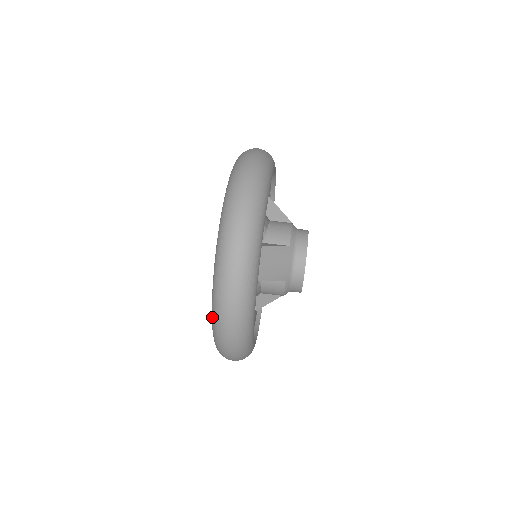
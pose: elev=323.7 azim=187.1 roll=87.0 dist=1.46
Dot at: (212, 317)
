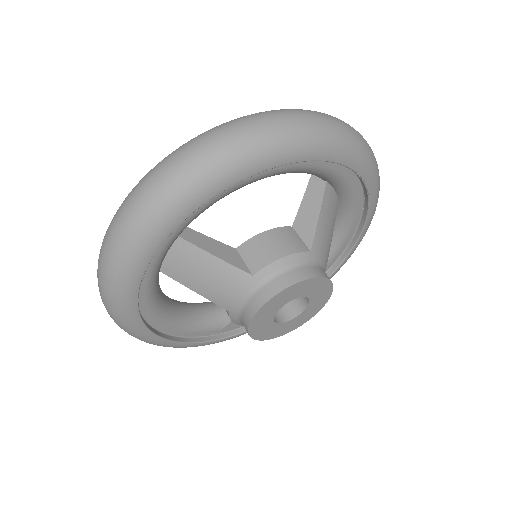
Dot at: occluded
